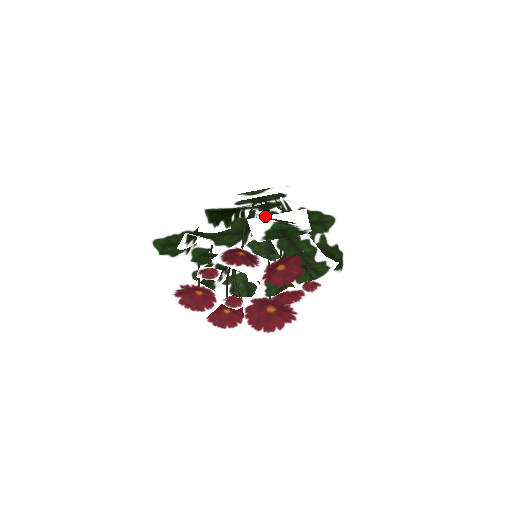
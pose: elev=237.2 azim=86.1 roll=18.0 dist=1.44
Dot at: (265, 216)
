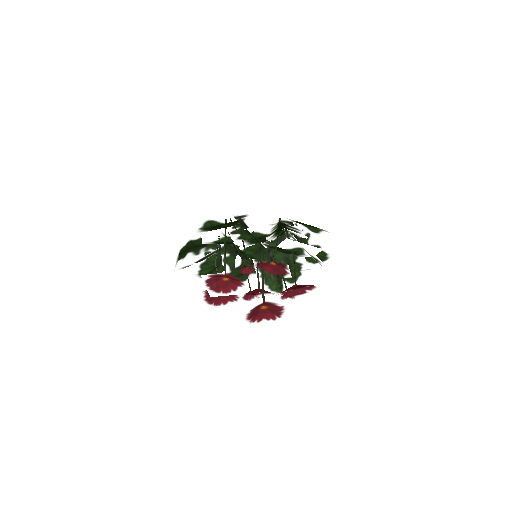
Dot at: (298, 242)
